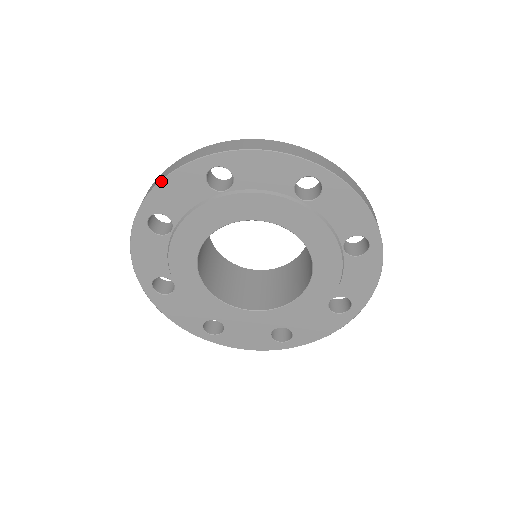
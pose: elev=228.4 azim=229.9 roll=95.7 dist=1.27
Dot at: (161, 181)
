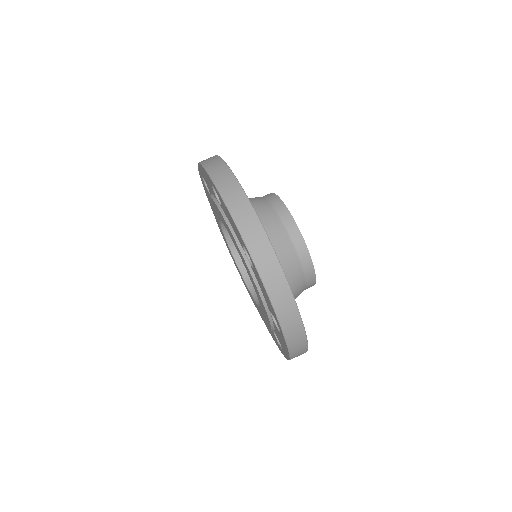
Dot at: (203, 186)
